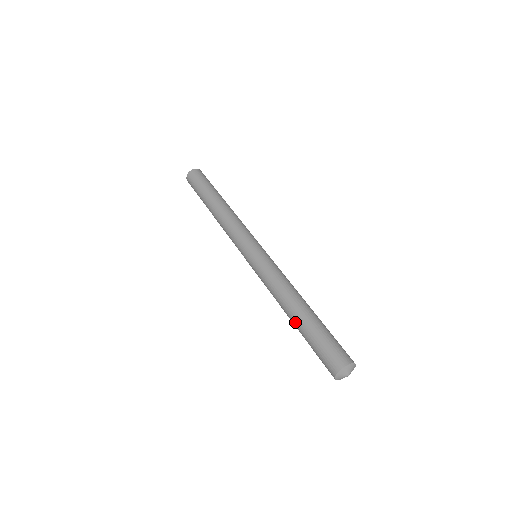
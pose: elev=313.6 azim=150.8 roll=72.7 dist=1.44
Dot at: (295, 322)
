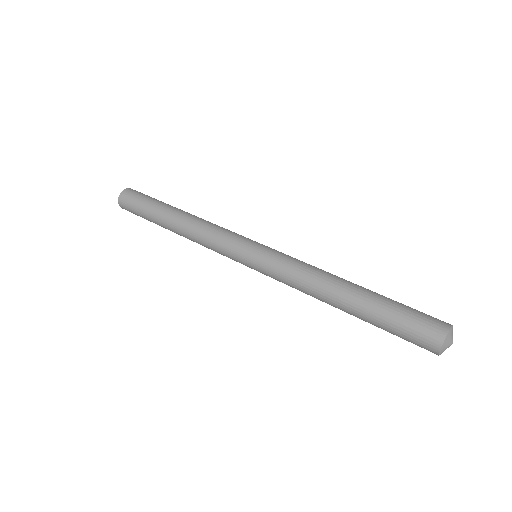
Dot at: (357, 296)
